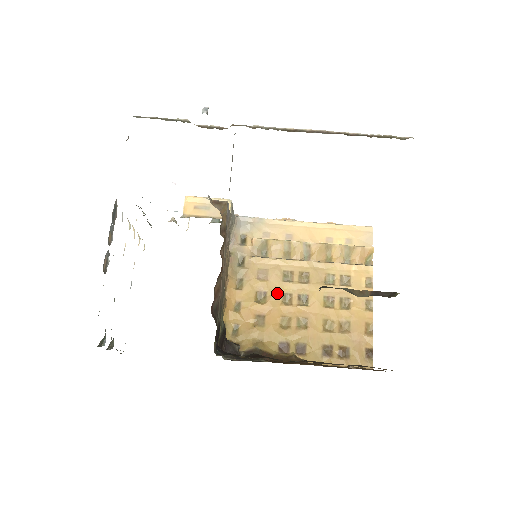
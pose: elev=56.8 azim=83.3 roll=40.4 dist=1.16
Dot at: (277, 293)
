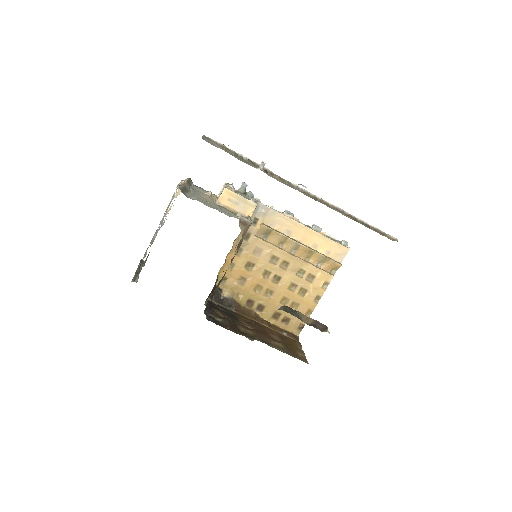
Dot at: (262, 268)
